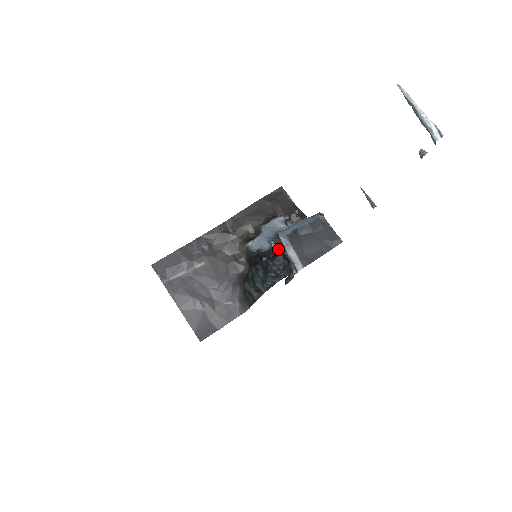
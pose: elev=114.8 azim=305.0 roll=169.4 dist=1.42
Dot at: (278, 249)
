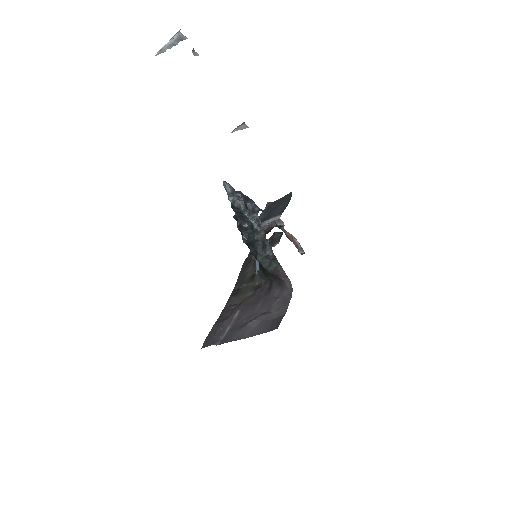
Dot at: occluded
